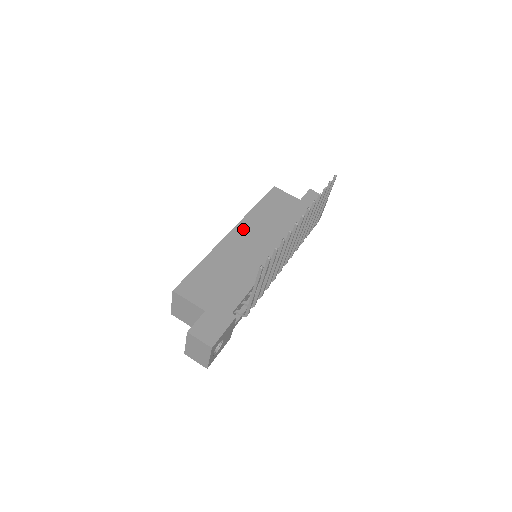
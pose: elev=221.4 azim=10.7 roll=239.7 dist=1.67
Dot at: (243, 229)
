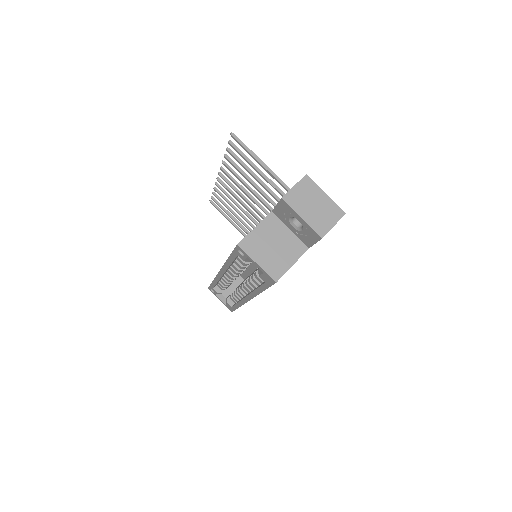
Dot at: occluded
